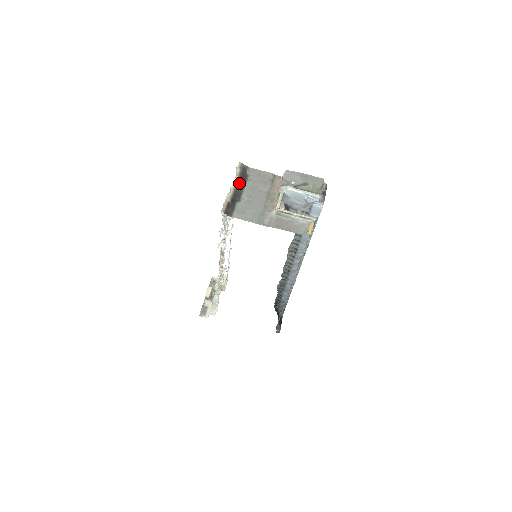
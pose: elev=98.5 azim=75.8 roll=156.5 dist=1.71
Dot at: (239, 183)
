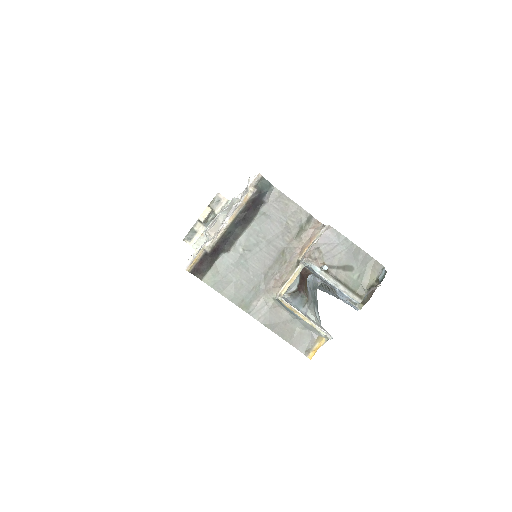
Dot at: (240, 218)
